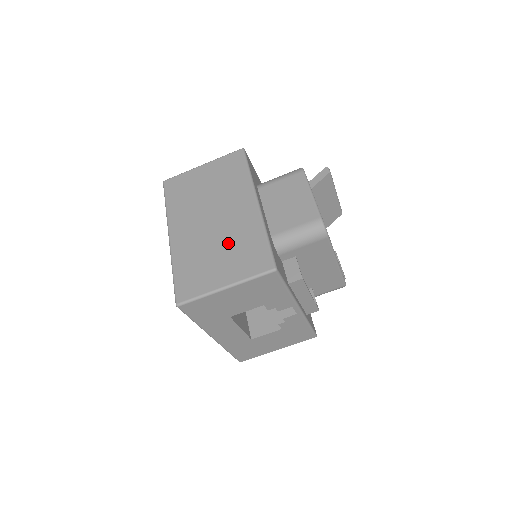
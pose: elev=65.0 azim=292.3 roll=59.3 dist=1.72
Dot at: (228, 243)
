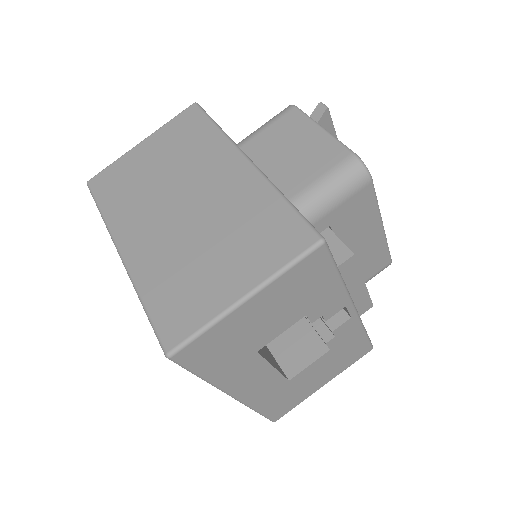
Dot at: (223, 229)
